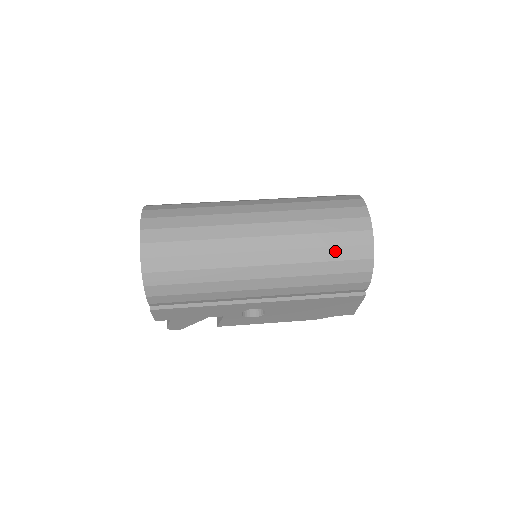
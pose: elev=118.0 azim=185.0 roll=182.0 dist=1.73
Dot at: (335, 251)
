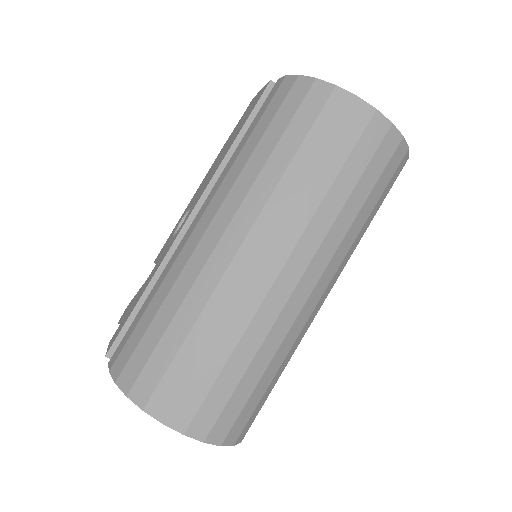
Dot at: (374, 192)
